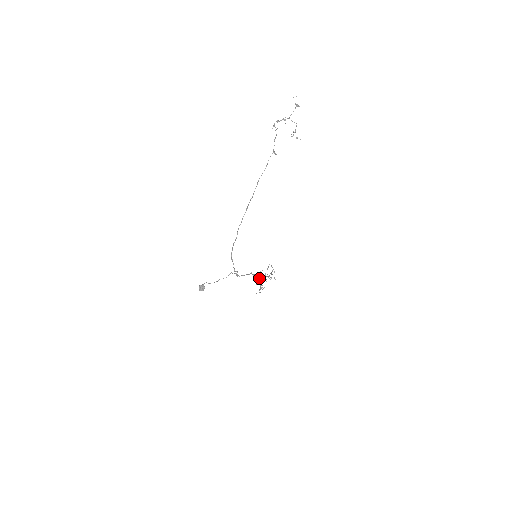
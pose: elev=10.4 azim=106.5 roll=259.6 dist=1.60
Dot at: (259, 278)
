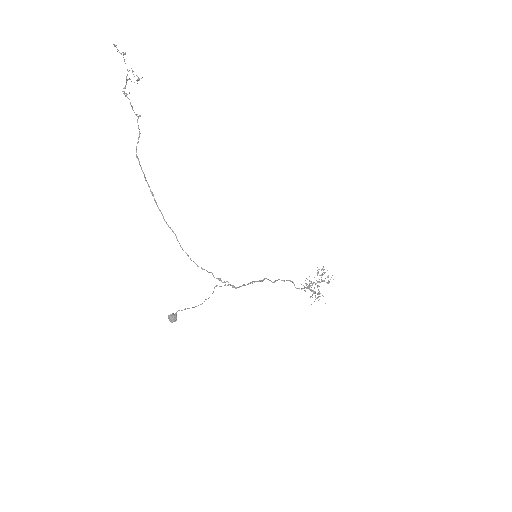
Dot at: occluded
